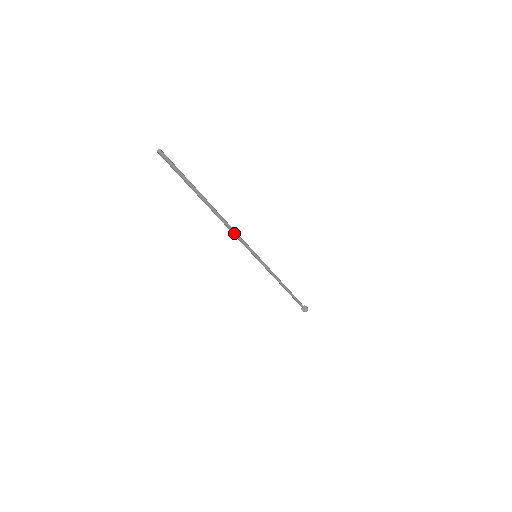
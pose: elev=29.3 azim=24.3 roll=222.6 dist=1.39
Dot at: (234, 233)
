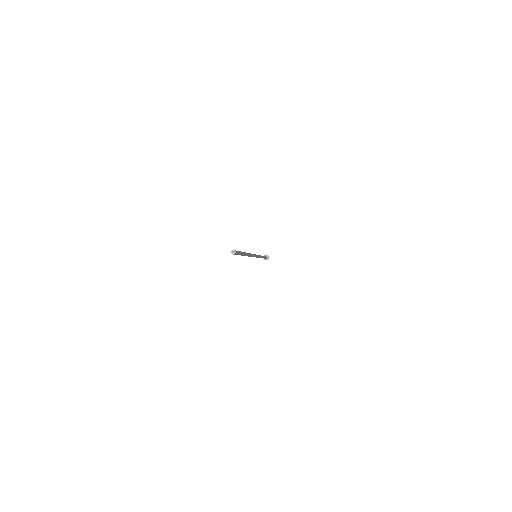
Dot at: (251, 256)
